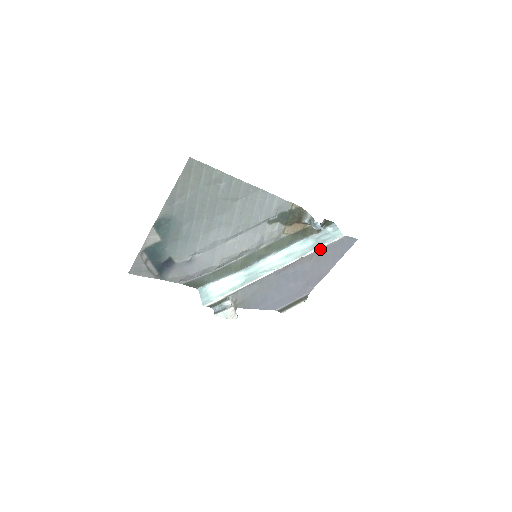
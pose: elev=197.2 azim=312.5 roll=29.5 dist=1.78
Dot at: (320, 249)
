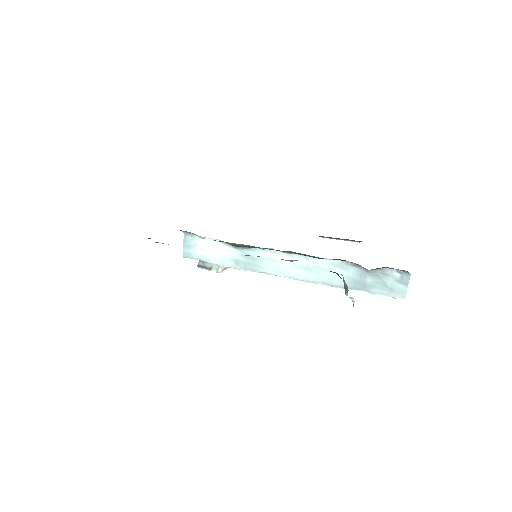
Dot at: occluded
